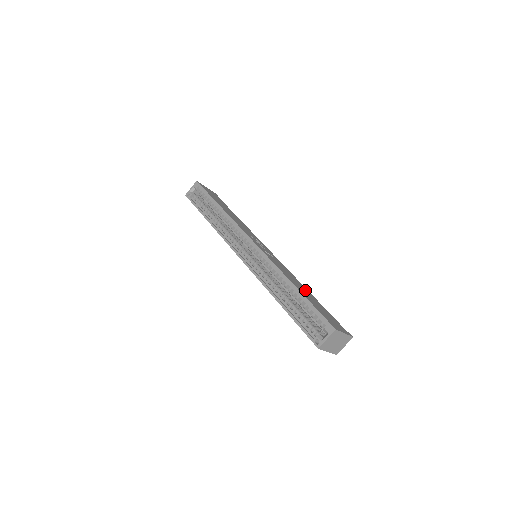
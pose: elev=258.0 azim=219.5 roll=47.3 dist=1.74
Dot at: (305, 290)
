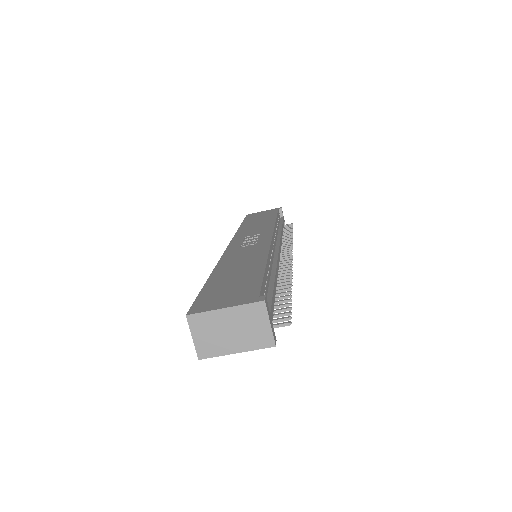
Dot at: (249, 266)
